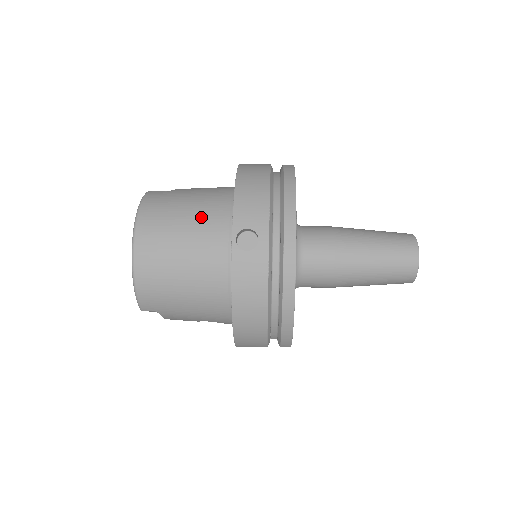
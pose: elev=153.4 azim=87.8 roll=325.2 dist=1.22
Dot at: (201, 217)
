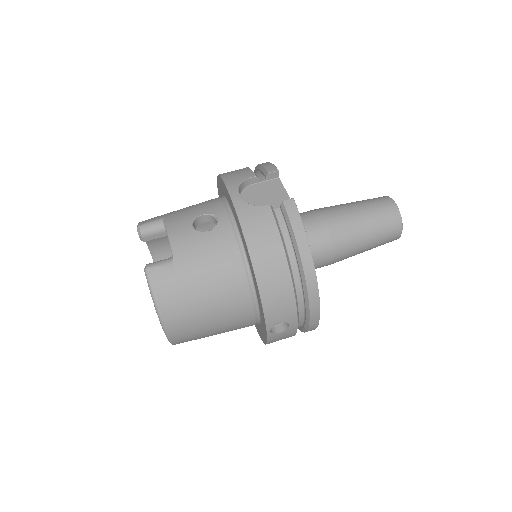
Dot at: (224, 303)
